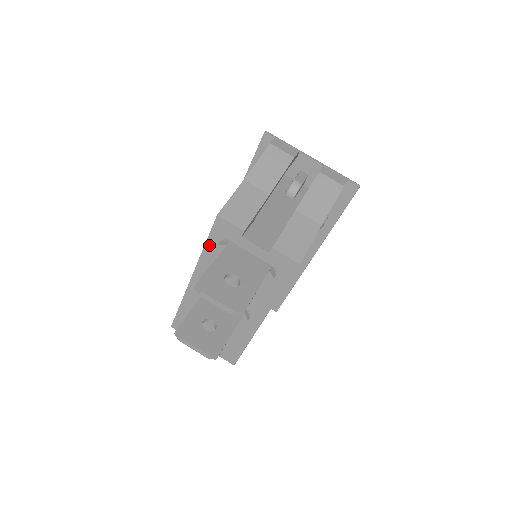
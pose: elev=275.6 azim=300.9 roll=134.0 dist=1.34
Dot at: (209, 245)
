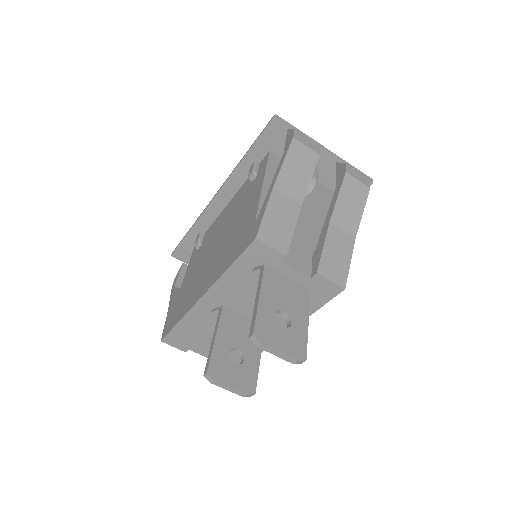
Dot at: (235, 267)
